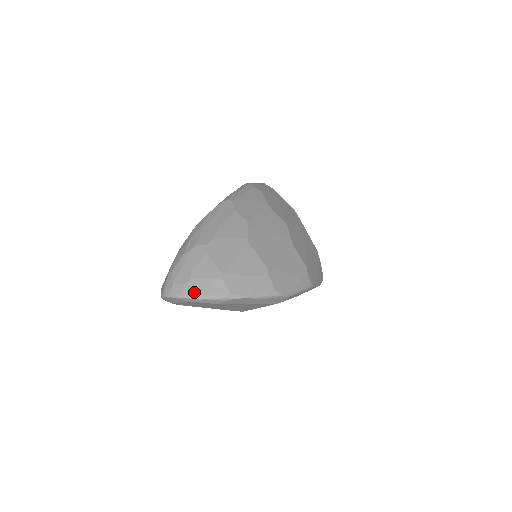
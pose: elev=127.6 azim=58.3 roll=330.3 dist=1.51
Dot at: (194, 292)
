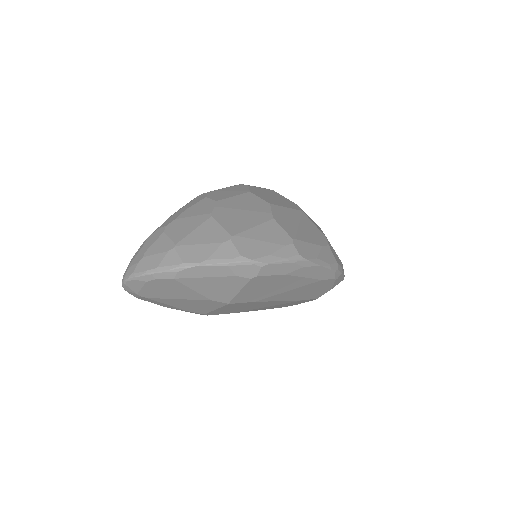
Dot at: (145, 268)
